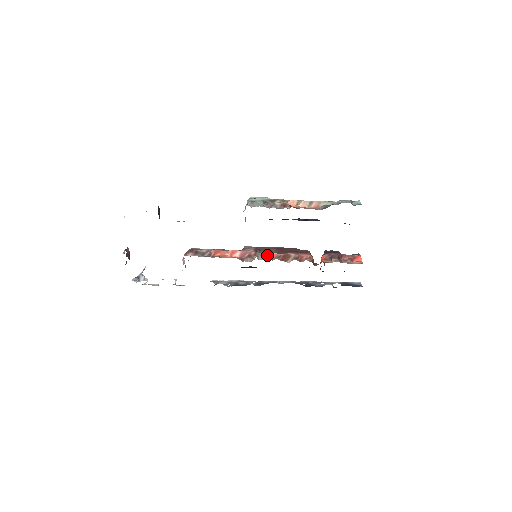
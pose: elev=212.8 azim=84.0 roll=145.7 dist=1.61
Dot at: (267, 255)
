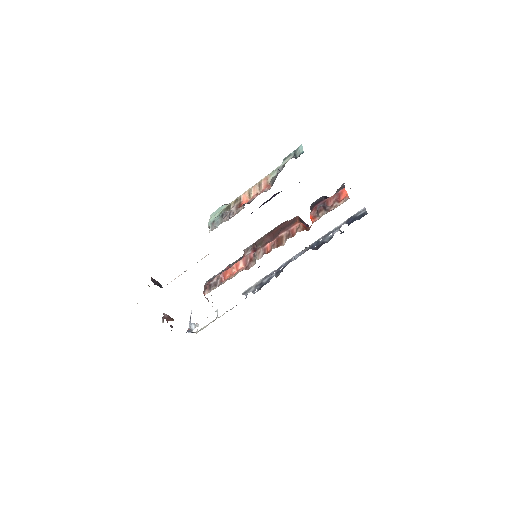
Dot at: (263, 250)
